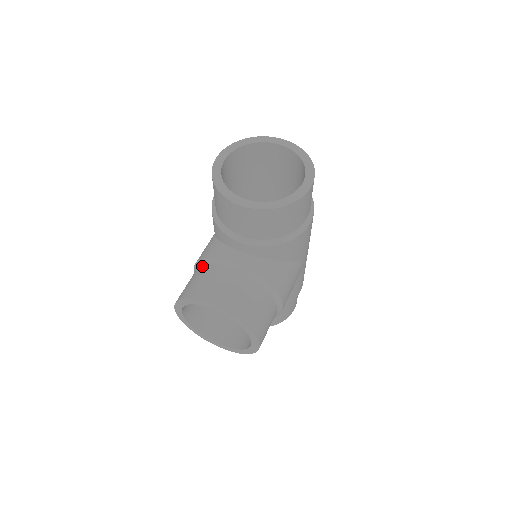
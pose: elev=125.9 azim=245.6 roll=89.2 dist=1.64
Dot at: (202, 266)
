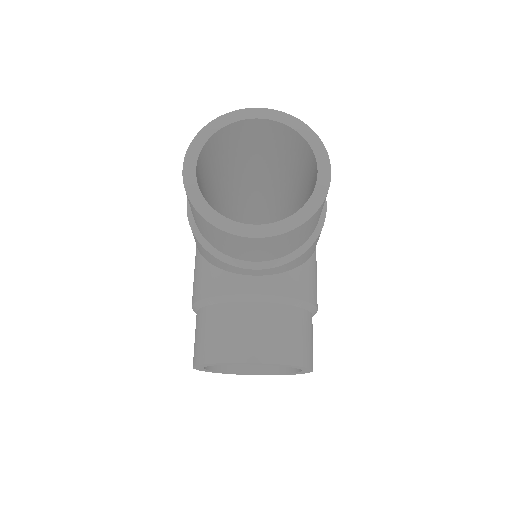
Dot at: (209, 308)
